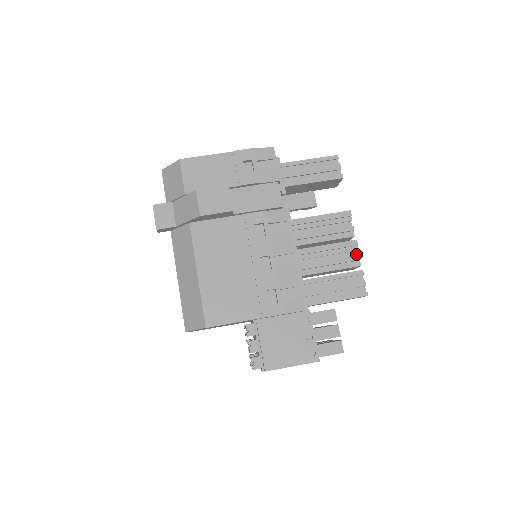
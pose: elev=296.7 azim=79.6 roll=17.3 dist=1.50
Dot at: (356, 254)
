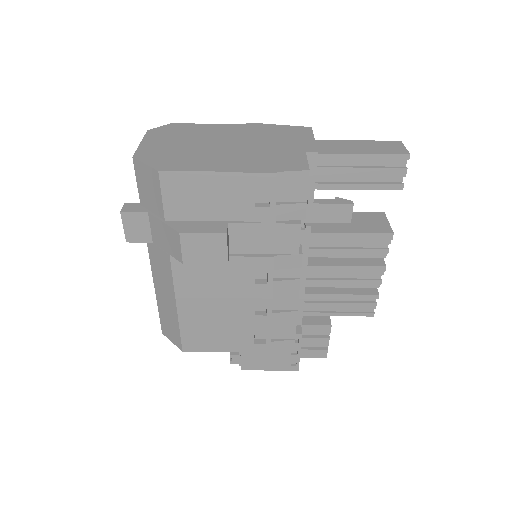
Dot at: (379, 275)
